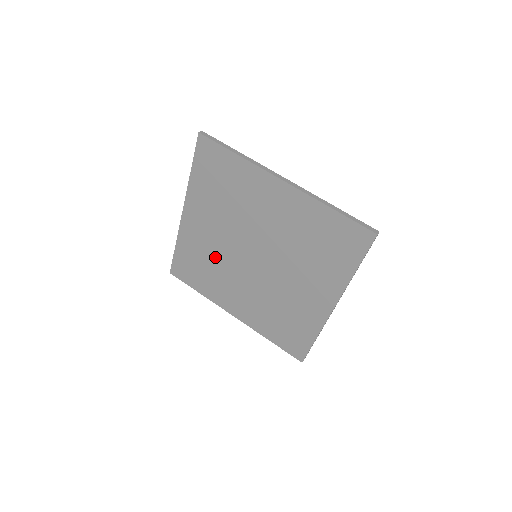
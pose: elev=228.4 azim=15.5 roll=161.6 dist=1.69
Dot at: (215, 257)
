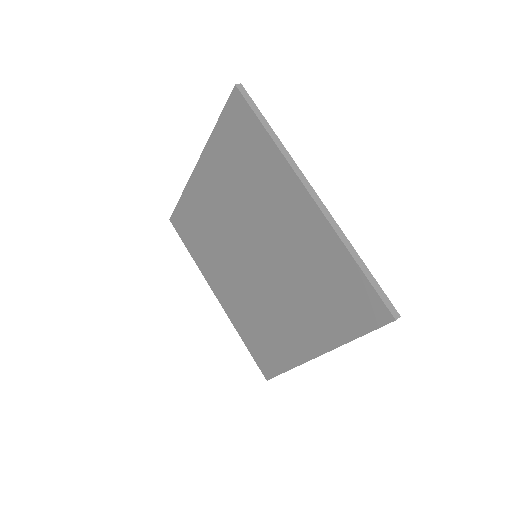
Dot at: (253, 306)
